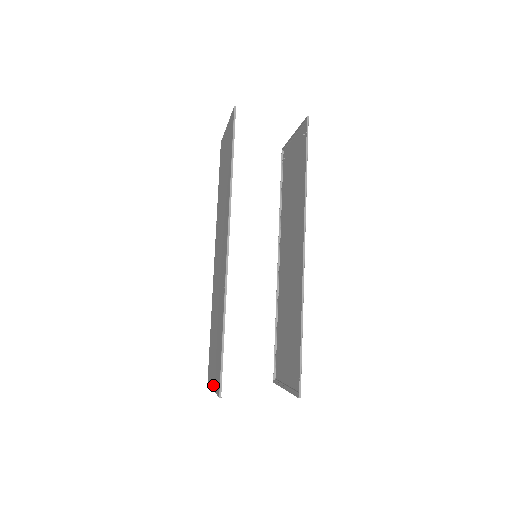
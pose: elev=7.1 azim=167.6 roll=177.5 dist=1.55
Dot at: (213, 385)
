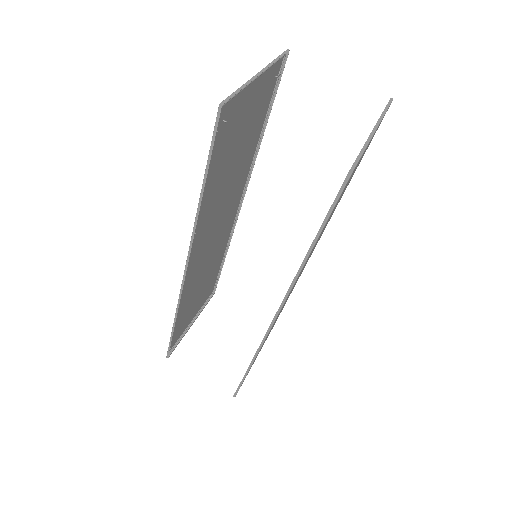
Dot at: (189, 323)
